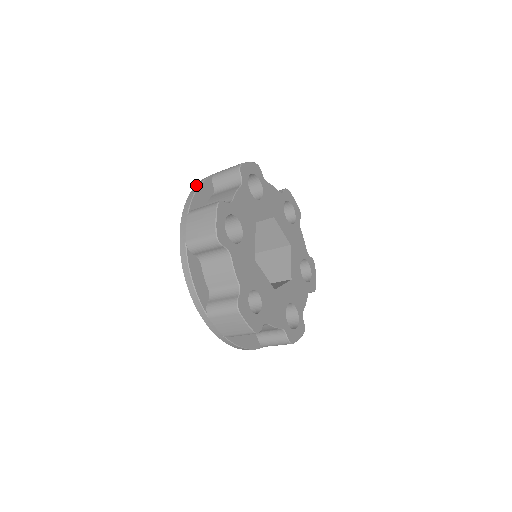
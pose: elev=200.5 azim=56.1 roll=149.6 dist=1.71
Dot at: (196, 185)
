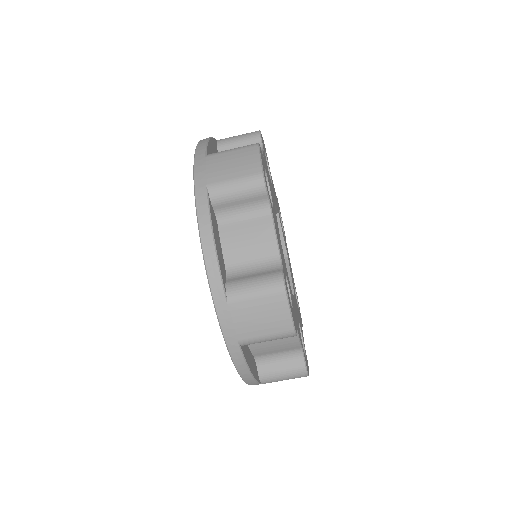
Dot at: (203, 139)
